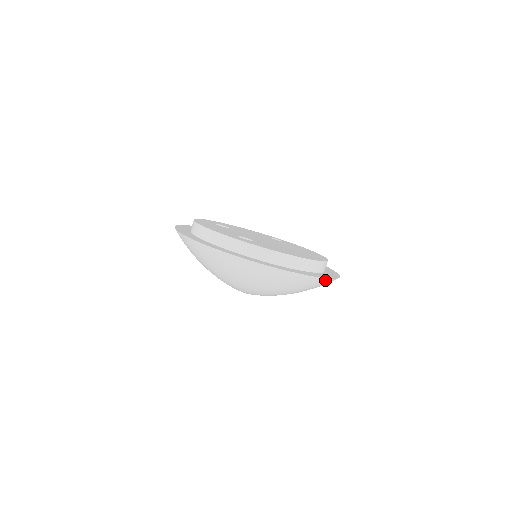
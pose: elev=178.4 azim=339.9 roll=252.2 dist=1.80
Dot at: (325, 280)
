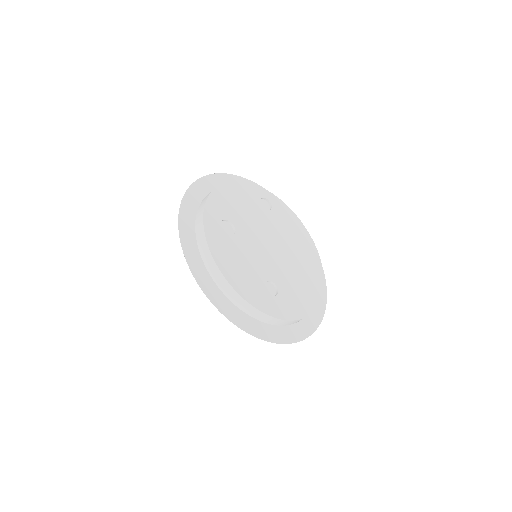
Dot at: (322, 304)
